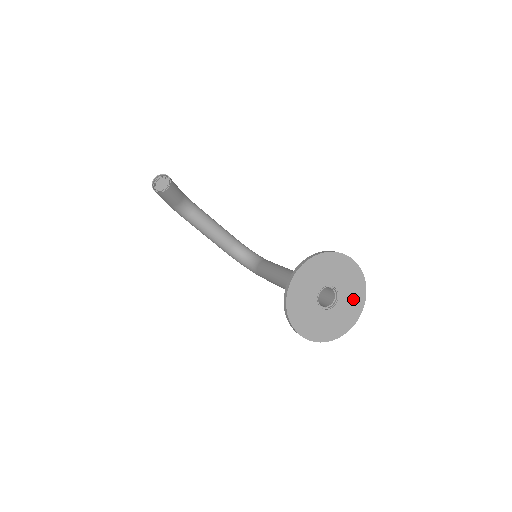
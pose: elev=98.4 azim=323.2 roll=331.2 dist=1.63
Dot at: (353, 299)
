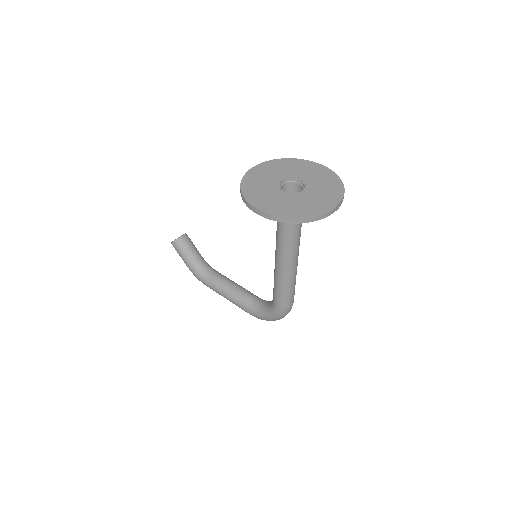
Dot at: (327, 189)
